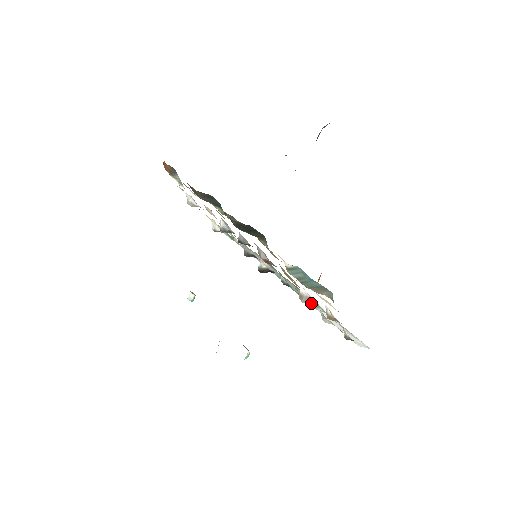
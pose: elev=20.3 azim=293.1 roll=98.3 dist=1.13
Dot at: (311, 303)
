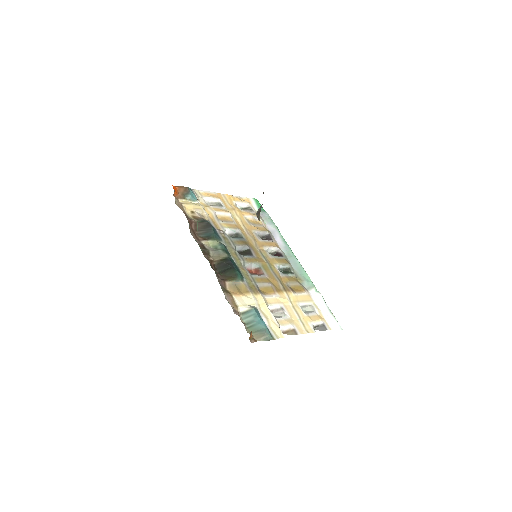
Dot at: (278, 315)
